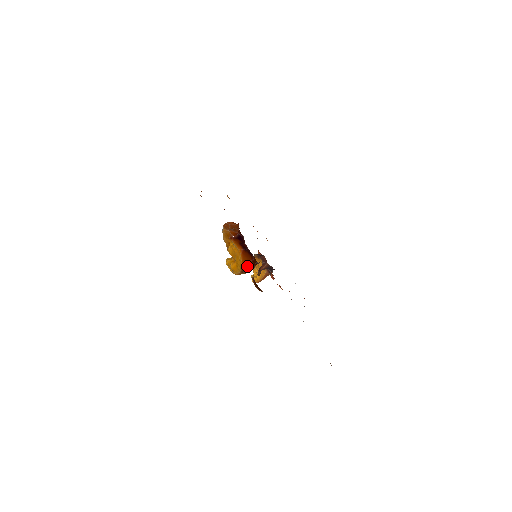
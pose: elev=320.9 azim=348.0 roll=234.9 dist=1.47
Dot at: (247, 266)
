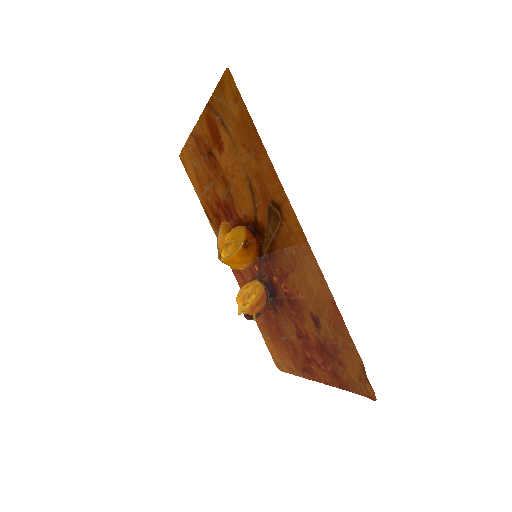
Dot at: (250, 243)
